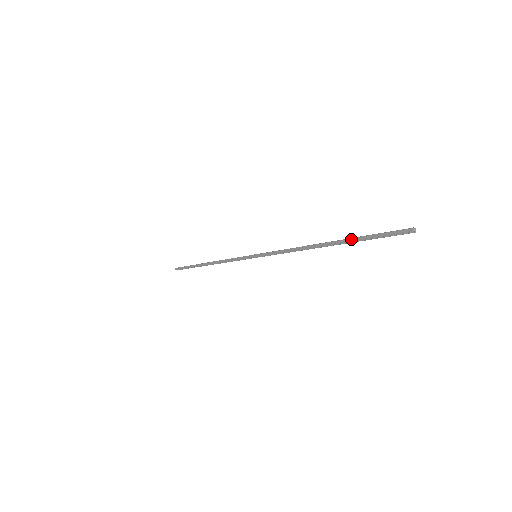
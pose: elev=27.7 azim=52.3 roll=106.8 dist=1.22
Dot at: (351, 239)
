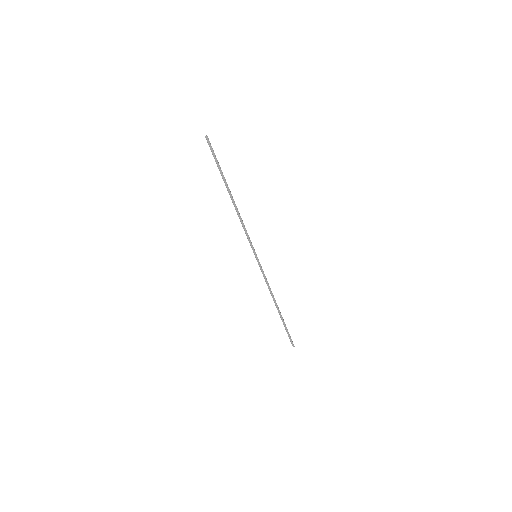
Dot at: (284, 322)
